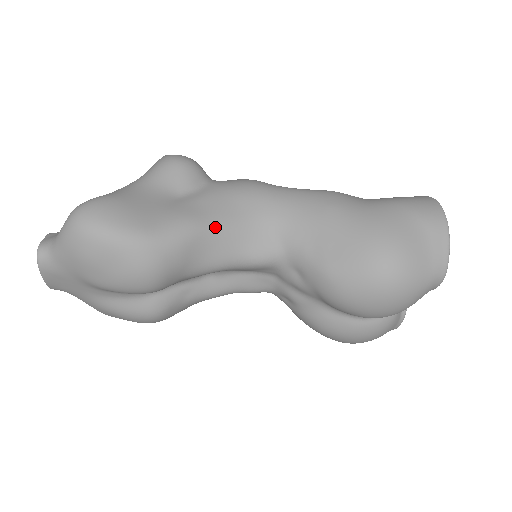
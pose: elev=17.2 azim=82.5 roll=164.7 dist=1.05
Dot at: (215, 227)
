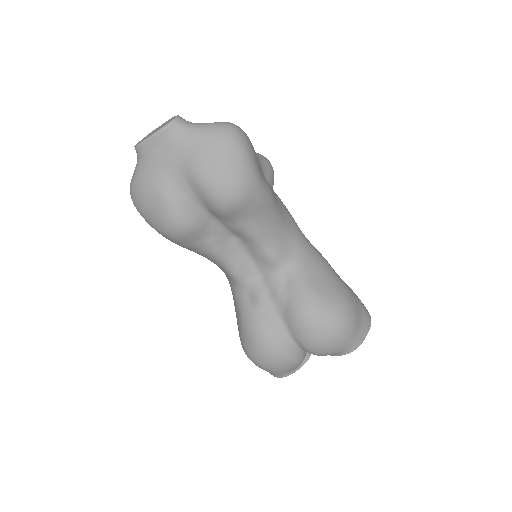
Dot at: (276, 212)
